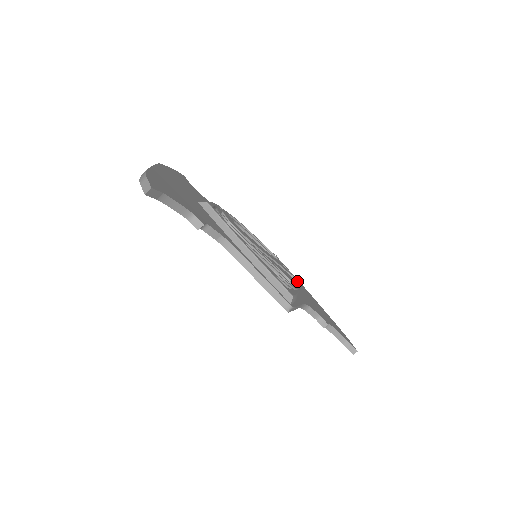
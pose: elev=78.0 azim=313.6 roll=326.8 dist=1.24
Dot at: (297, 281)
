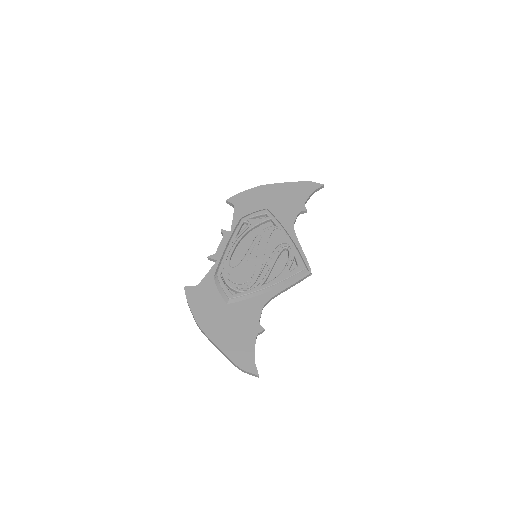
Dot at: (271, 216)
